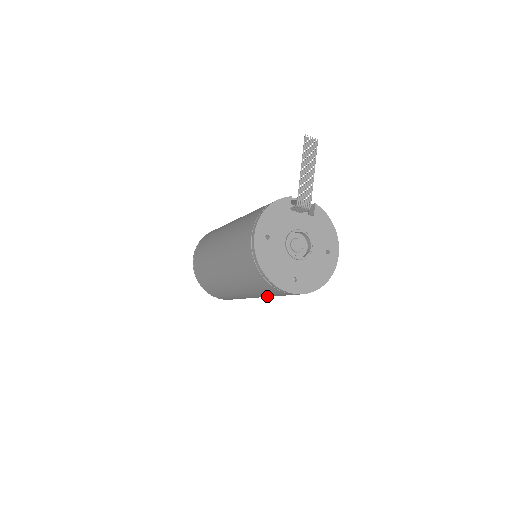
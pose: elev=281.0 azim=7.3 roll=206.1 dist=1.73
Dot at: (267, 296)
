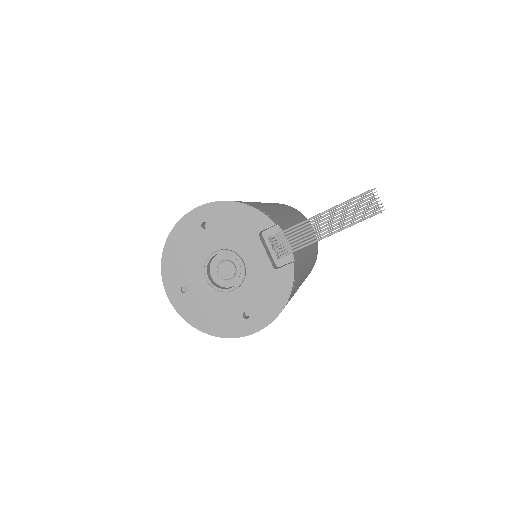
Dot at: occluded
